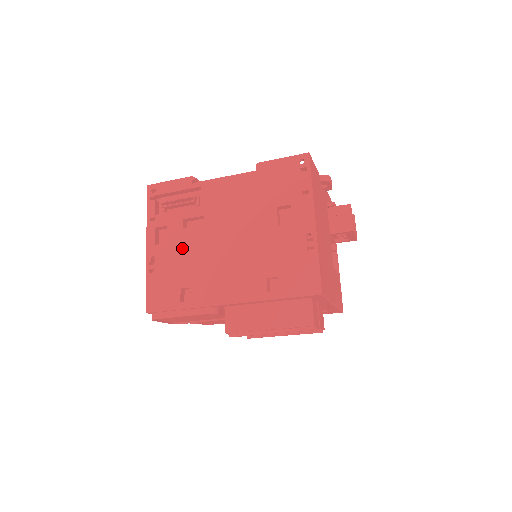
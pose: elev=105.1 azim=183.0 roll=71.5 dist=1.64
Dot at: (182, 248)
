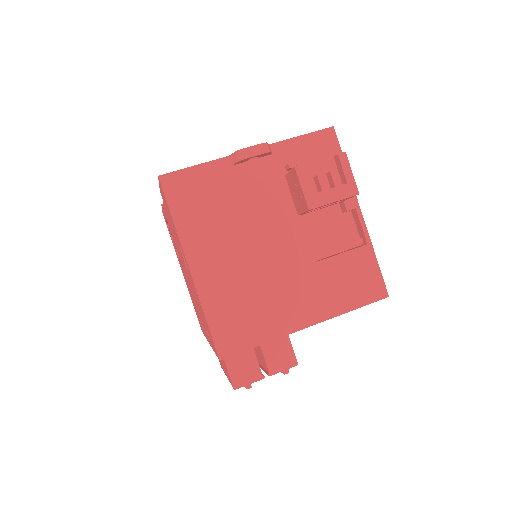
Dot at: (185, 278)
